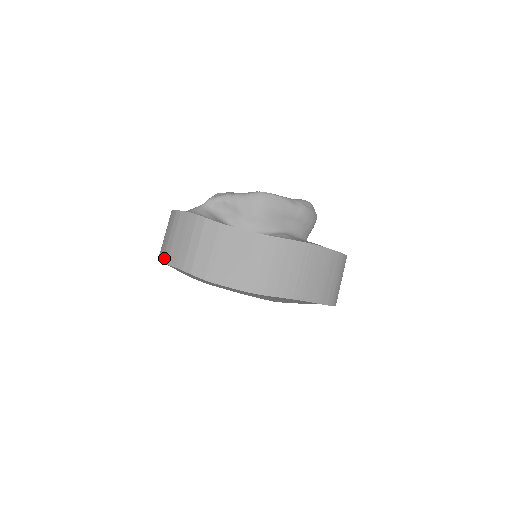
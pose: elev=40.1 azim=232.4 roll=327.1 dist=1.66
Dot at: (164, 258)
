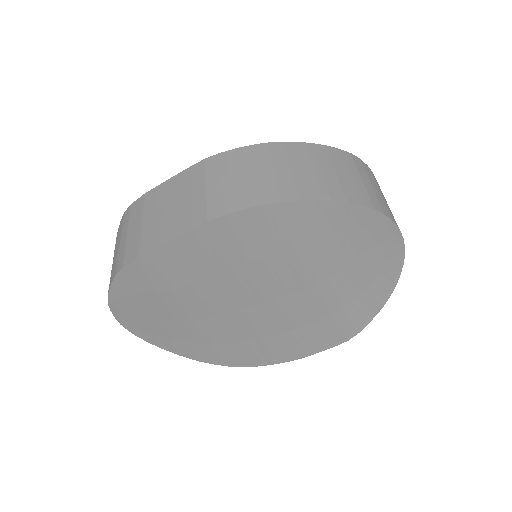
Dot at: occluded
